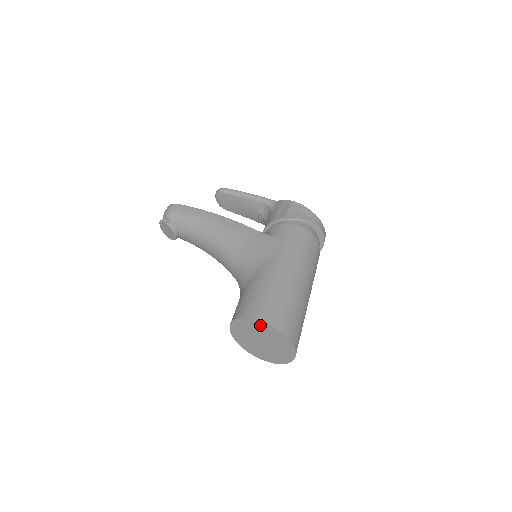
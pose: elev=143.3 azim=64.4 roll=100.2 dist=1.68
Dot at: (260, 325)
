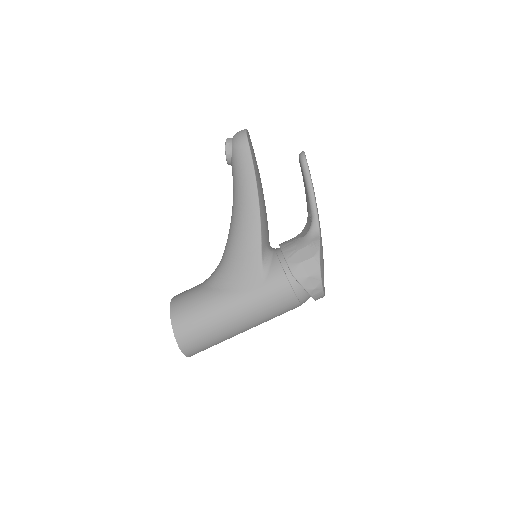
Dot at: occluded
